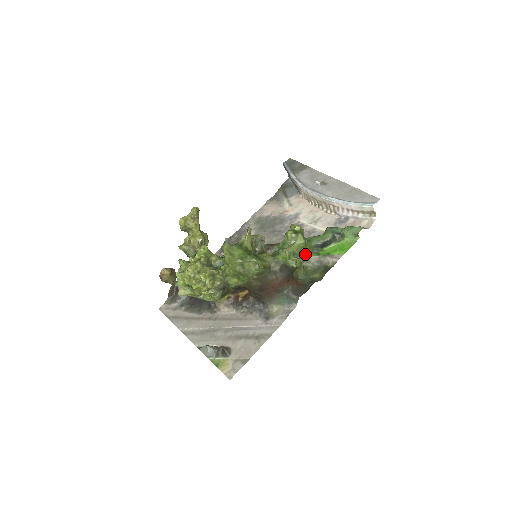
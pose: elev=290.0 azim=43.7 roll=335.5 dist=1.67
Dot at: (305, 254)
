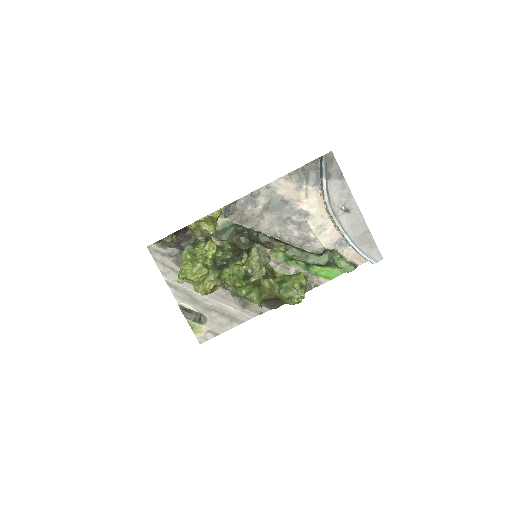
Dot at: (299, 301)
